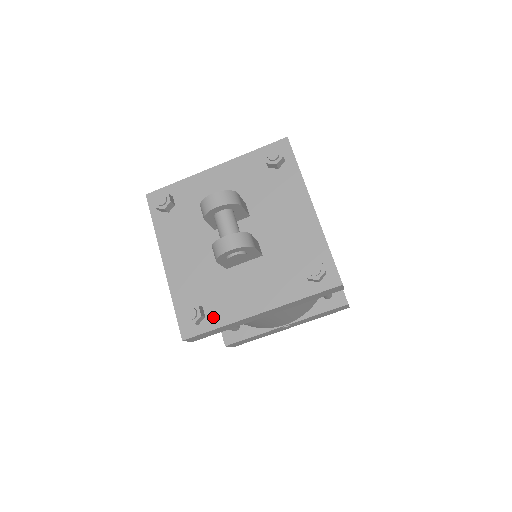
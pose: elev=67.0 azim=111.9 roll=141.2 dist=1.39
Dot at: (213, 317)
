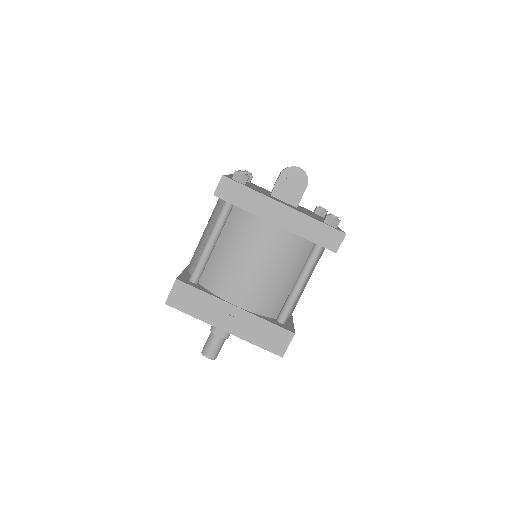
Dot at: (251, 188)
